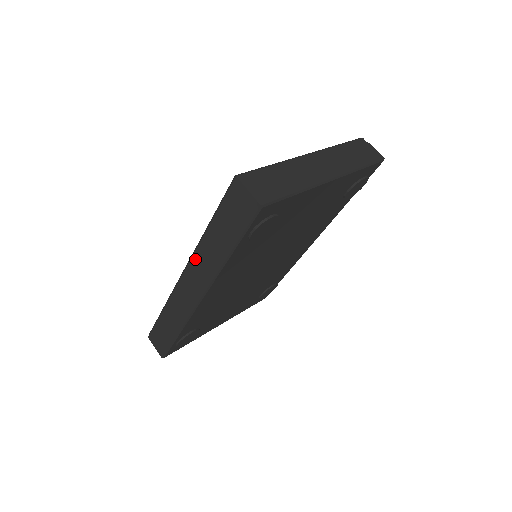
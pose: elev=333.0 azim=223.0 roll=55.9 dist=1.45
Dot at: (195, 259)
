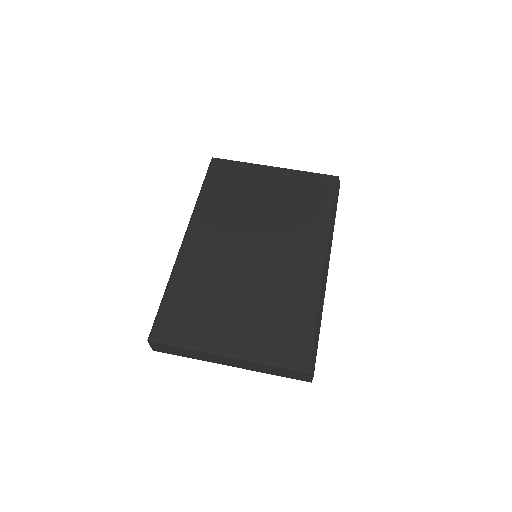
Dot at: occluded
